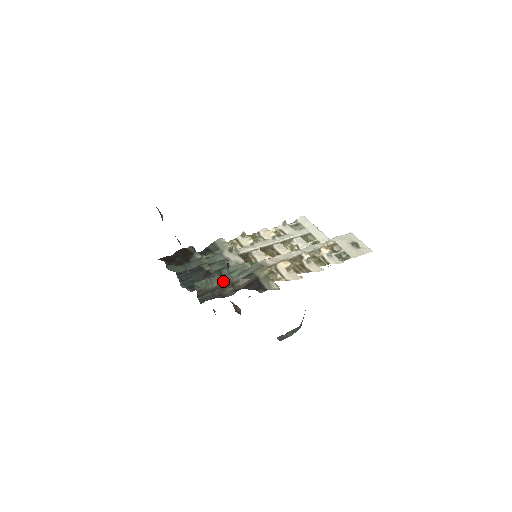
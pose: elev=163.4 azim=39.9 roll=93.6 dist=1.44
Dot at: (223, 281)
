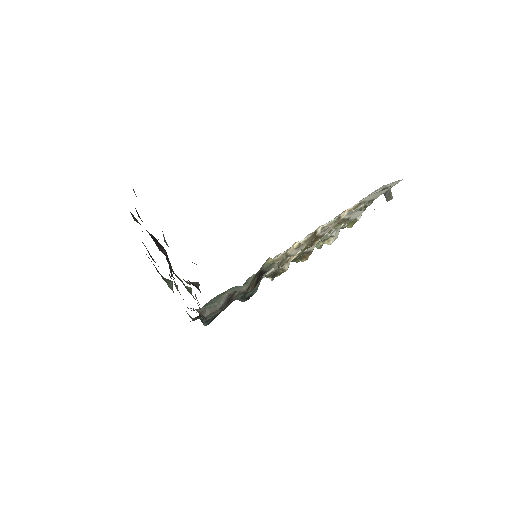
Dot at: (227, 292)
